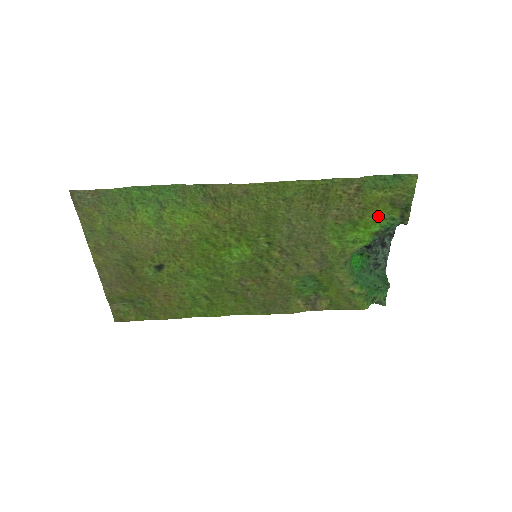
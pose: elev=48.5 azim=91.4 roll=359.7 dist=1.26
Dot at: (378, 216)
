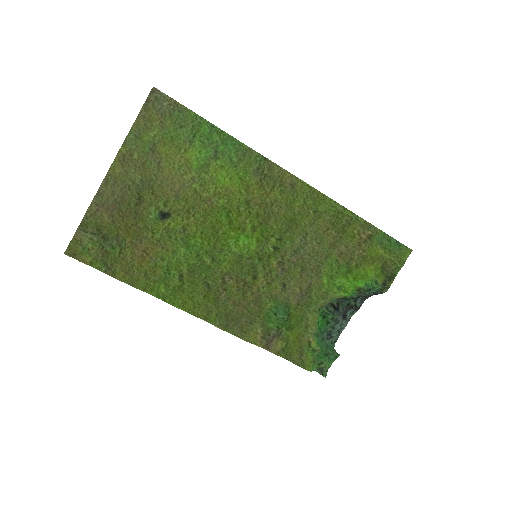
Dot at: (368, 273)
